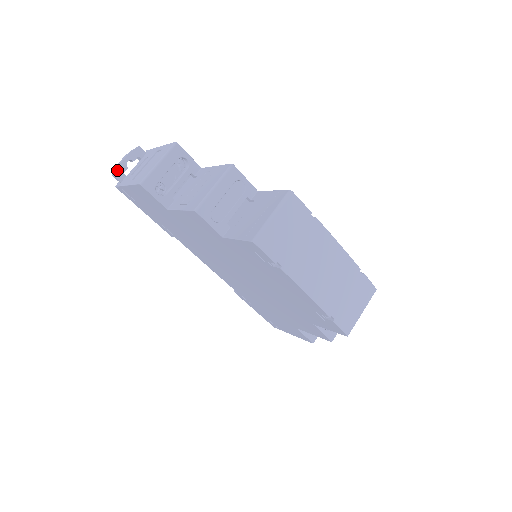
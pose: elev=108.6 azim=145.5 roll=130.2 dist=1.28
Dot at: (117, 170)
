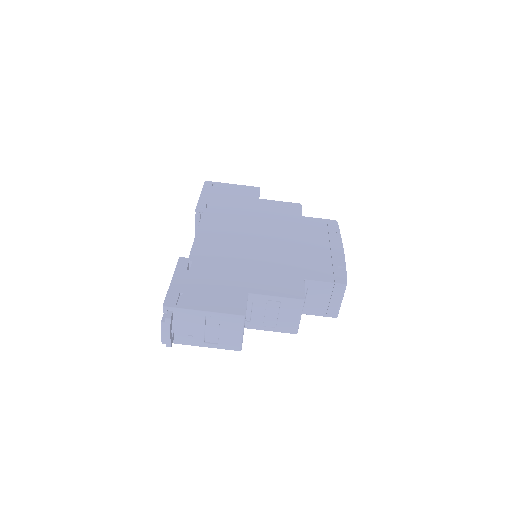
Dot at: (171, 343)
